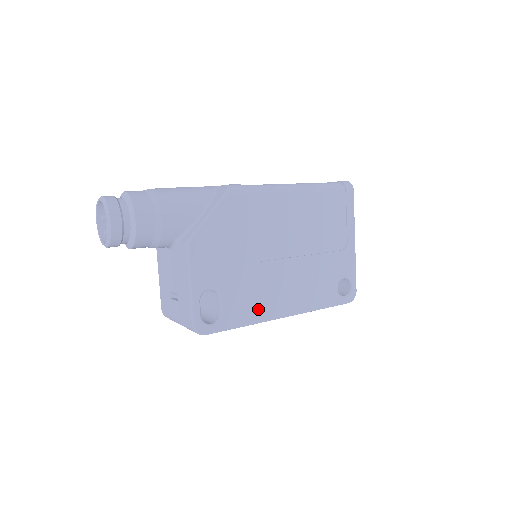
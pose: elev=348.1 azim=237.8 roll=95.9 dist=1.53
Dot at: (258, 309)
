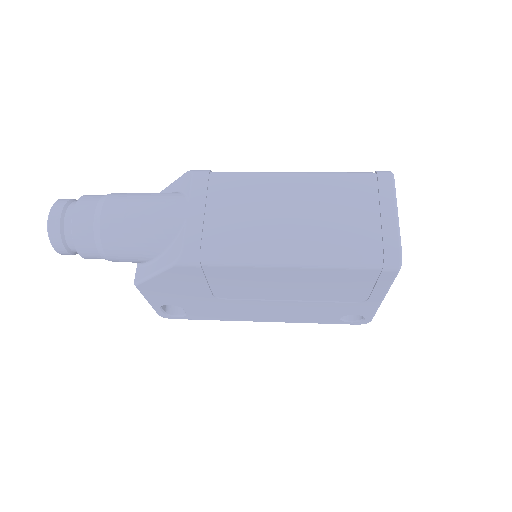
Dot at: (229, 316)
